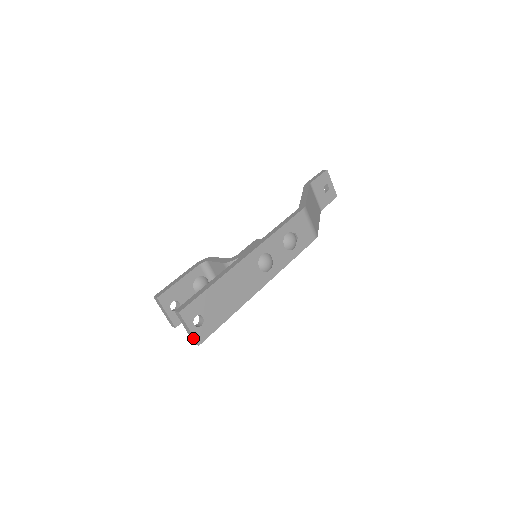
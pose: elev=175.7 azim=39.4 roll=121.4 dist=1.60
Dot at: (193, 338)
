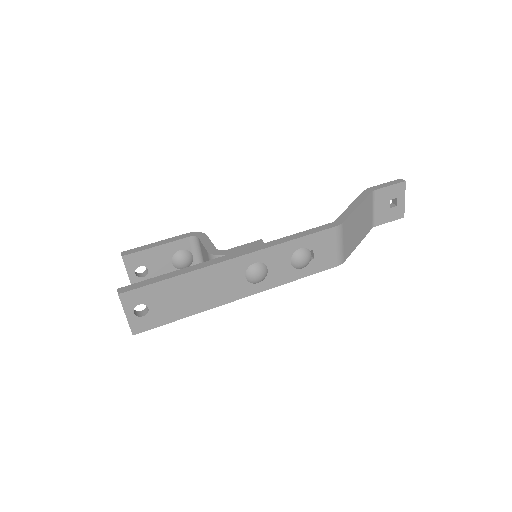
Dot at: (129, 325)
